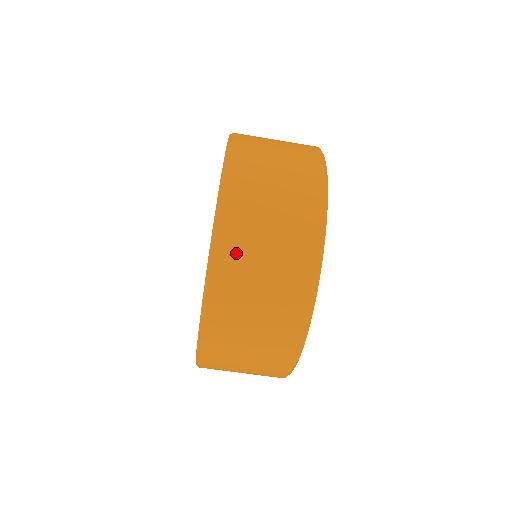
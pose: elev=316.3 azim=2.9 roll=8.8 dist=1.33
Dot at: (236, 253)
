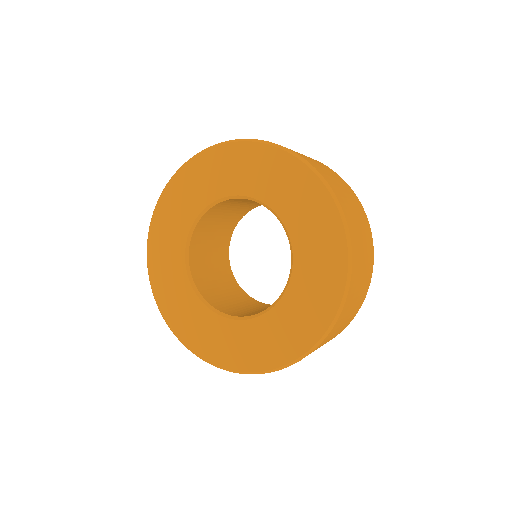
Dot at: (329, 337)
